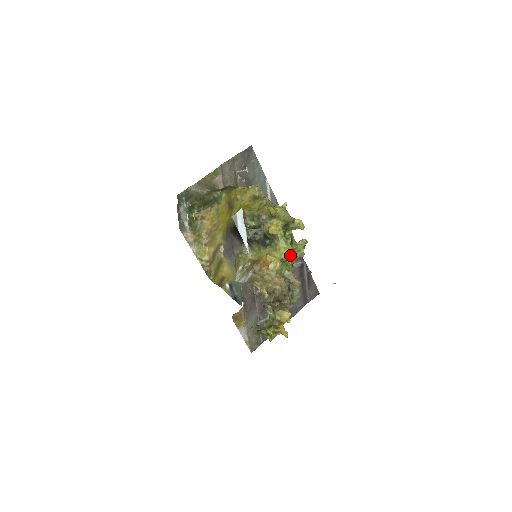
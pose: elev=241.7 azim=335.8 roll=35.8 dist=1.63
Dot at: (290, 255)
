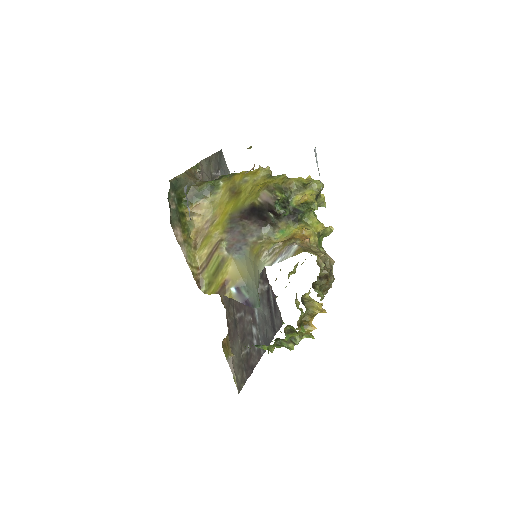
Dot at: (327, 227)
